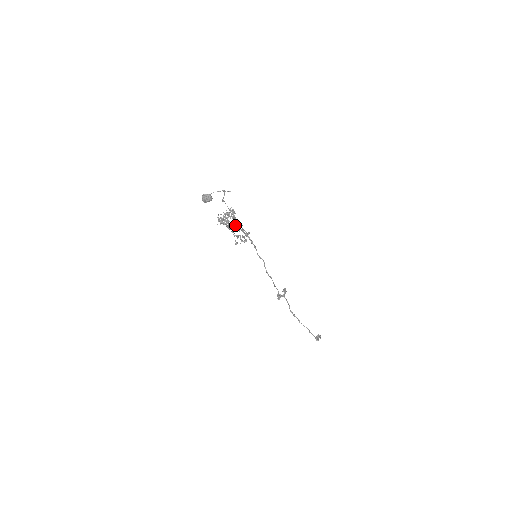
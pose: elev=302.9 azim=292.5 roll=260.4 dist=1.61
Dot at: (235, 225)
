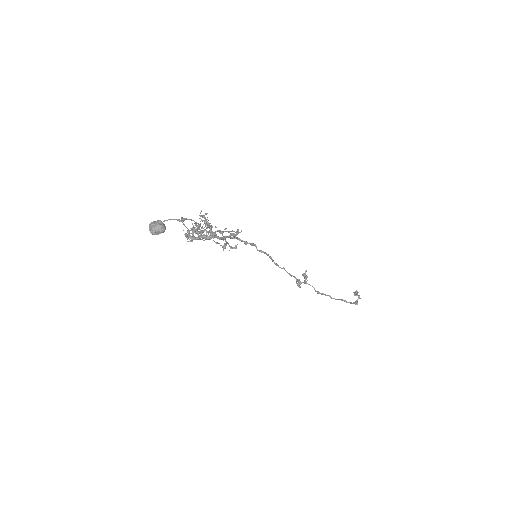
Dot at: (214, 237)
